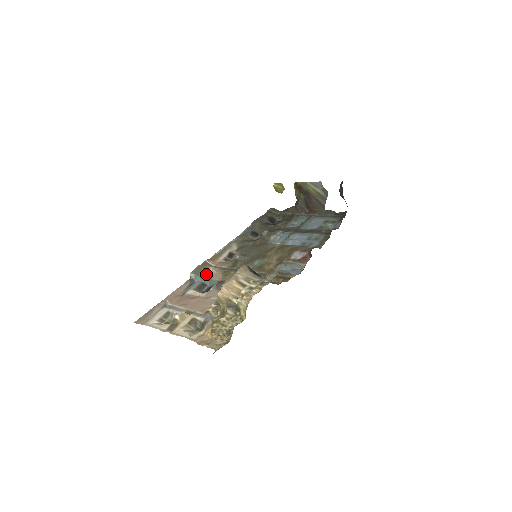
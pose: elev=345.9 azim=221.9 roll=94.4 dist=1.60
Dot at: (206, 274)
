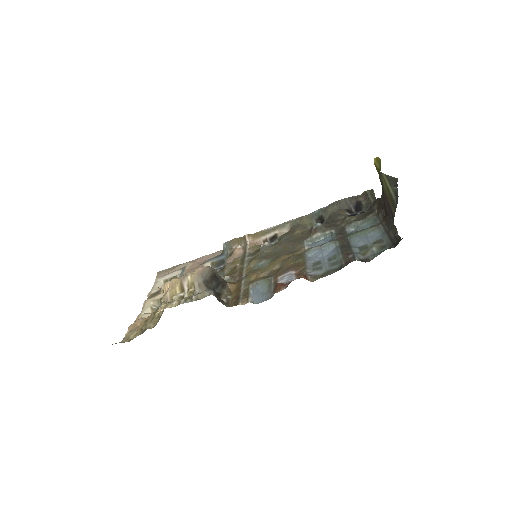
Dot at: (232, 251)
